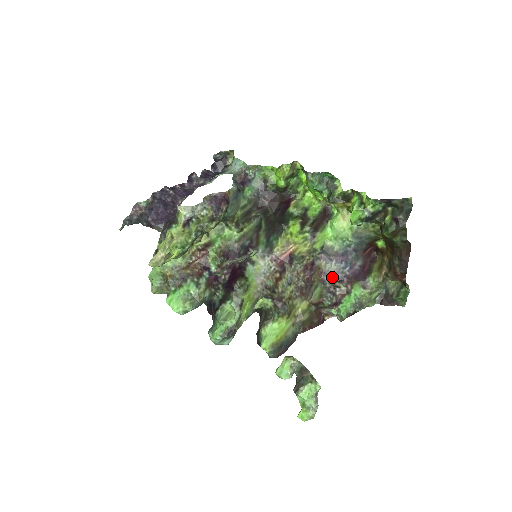
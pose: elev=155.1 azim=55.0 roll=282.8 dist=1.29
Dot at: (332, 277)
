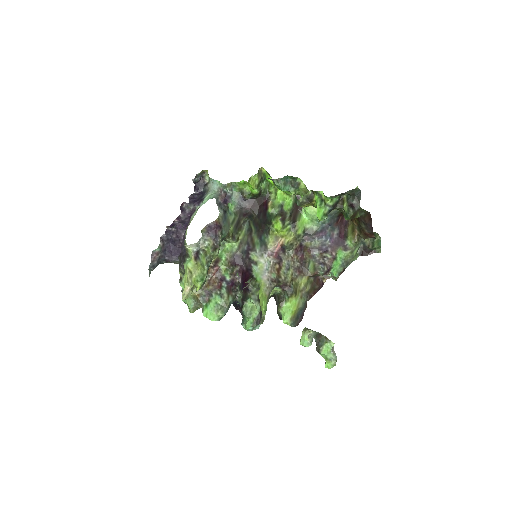
Dot at: (319, 251)
